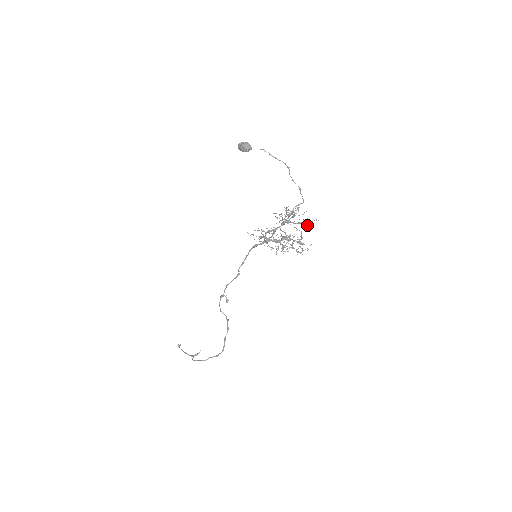
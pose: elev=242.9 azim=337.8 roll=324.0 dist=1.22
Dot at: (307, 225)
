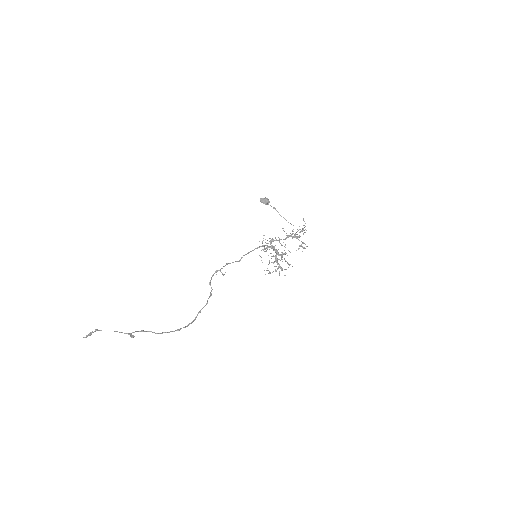
Dot at: occluded
